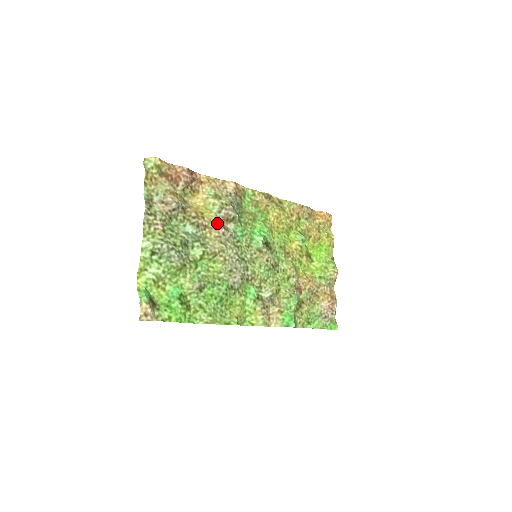
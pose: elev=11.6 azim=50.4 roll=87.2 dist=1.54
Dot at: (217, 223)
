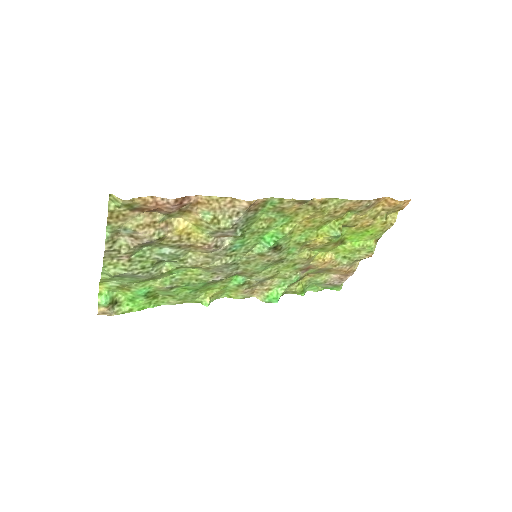
Dot at: (206, 244)
